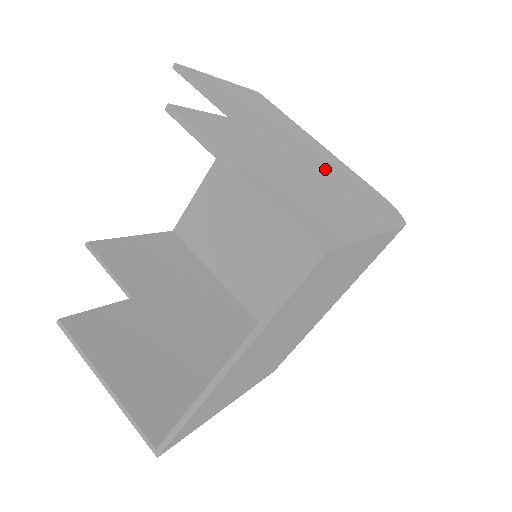
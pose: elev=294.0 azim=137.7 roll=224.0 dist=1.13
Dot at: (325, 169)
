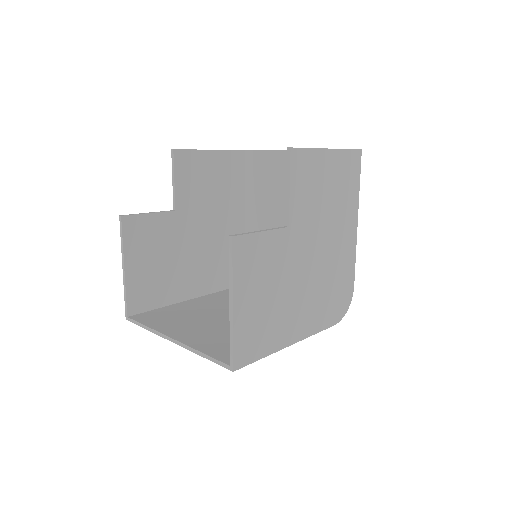
Dot at: (322, 270)
